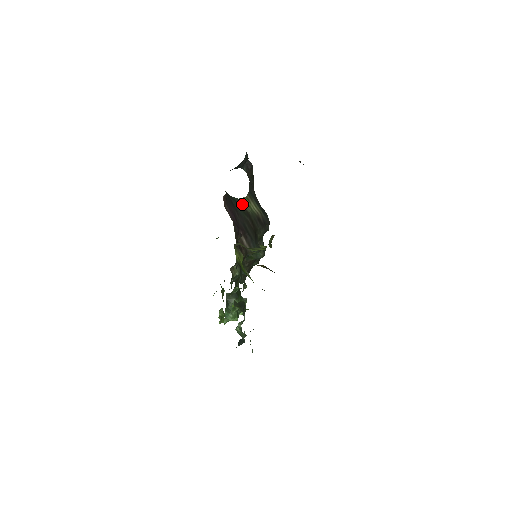
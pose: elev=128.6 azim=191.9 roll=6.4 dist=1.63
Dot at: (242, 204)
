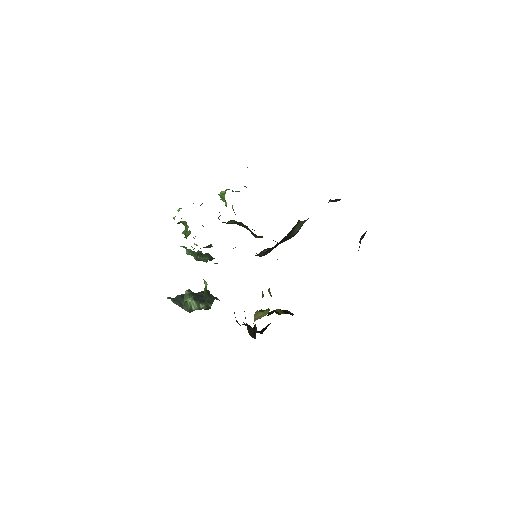
Dot at: (297, 226)
